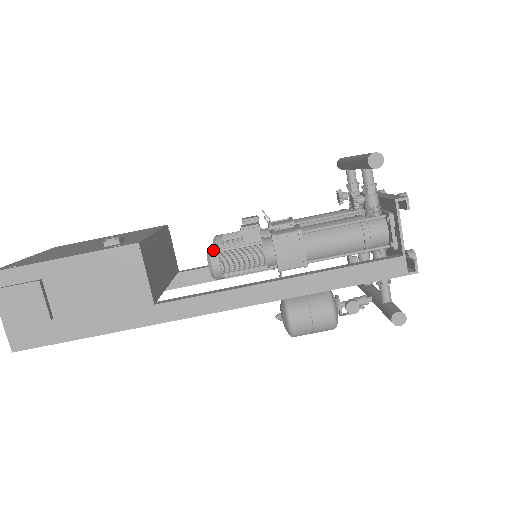
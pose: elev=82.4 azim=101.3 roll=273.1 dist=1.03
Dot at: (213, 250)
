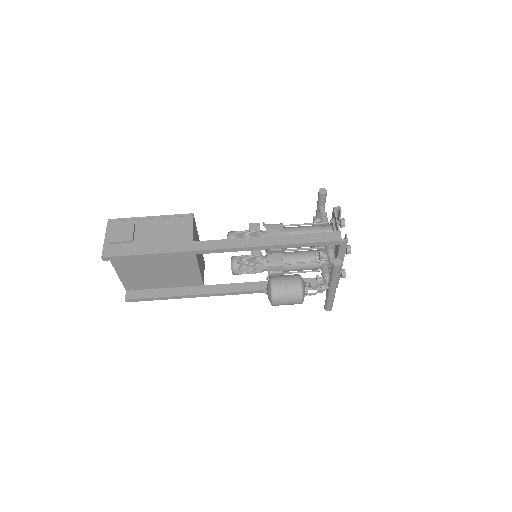
Dot at: (232, 231)
